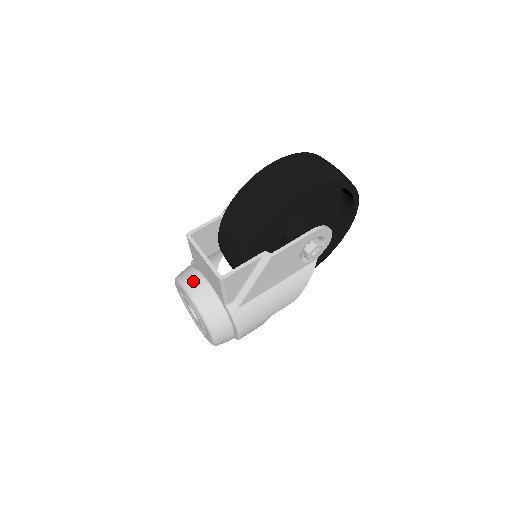
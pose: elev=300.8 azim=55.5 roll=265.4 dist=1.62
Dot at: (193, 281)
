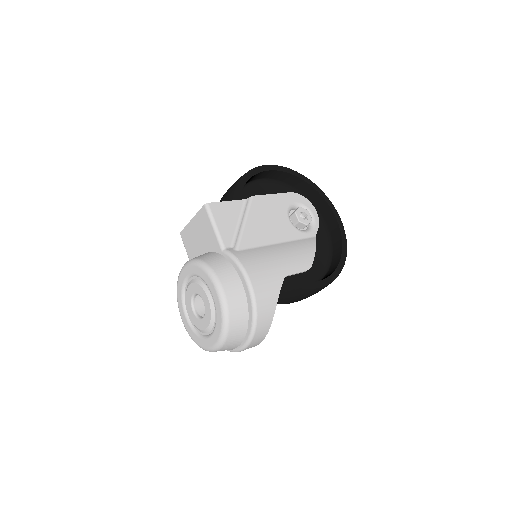
Dot at: occluded
